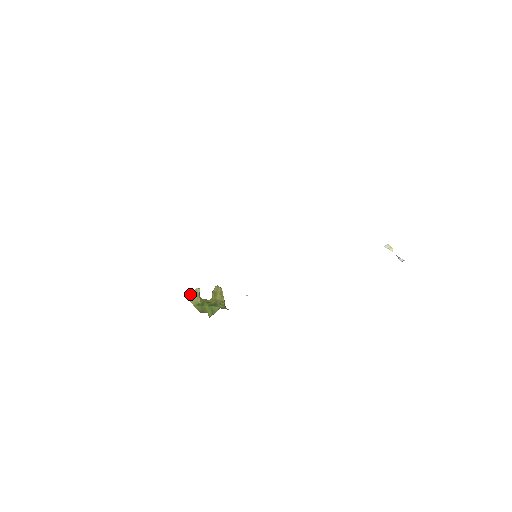
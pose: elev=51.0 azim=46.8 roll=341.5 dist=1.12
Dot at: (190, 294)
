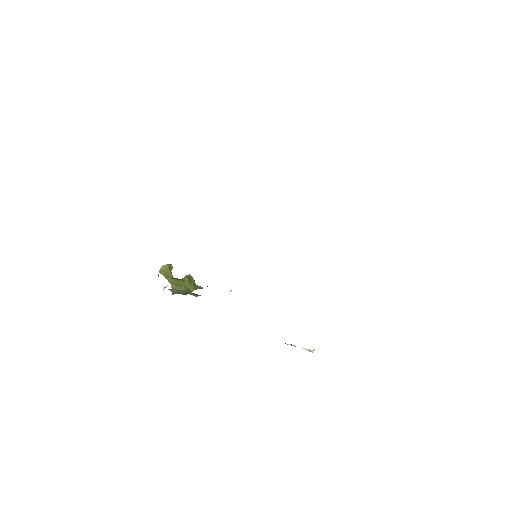
Dot at: (164, 265)
